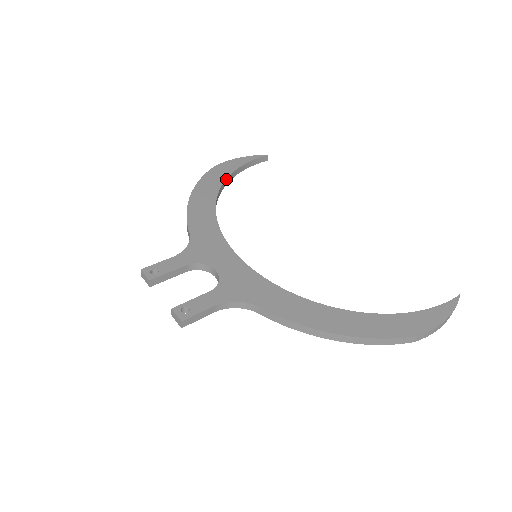
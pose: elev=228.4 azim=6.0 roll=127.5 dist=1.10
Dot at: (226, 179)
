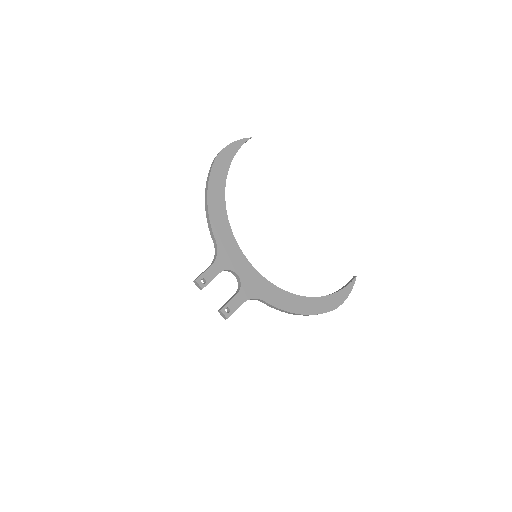
Dot at: (227, 174)
